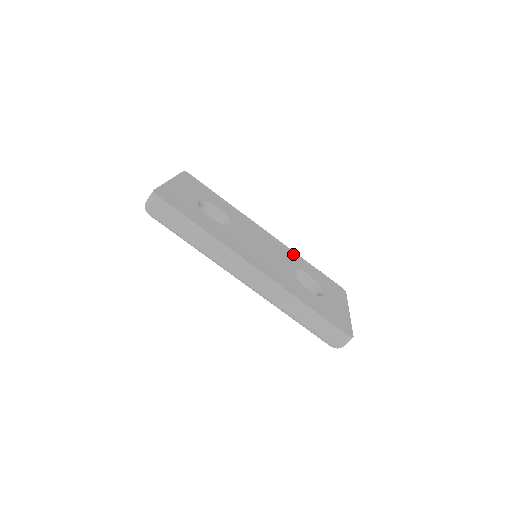
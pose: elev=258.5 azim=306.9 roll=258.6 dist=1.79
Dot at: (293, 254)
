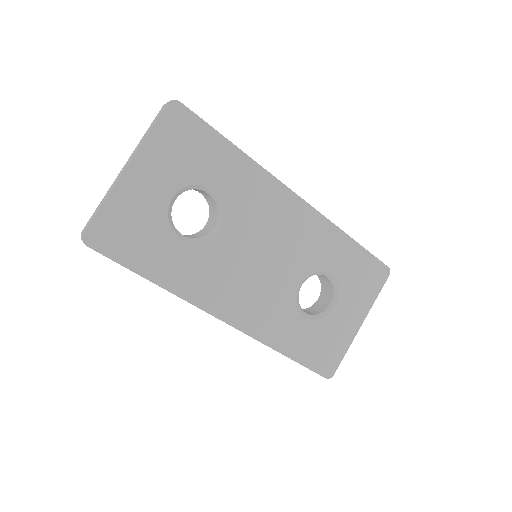
Dot at: (327, 233)
